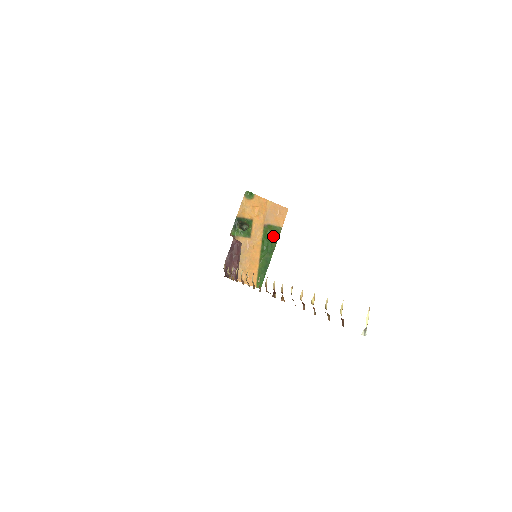
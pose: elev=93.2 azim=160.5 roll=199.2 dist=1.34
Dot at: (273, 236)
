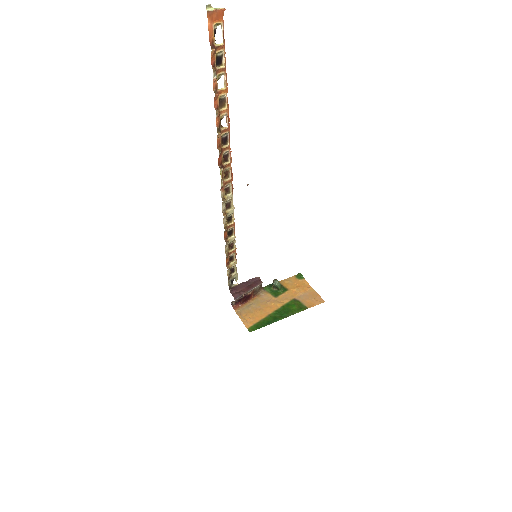
Dot at: (295, 309)
